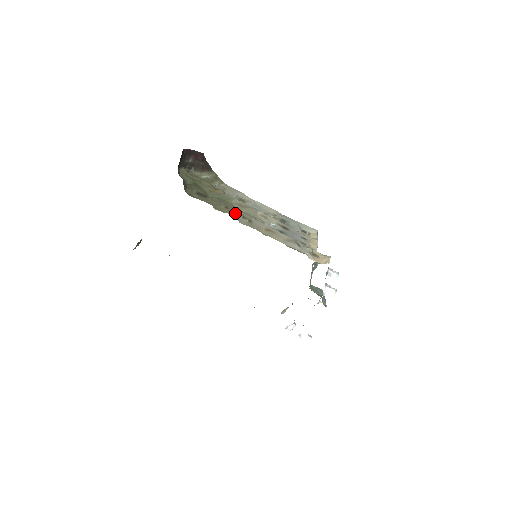
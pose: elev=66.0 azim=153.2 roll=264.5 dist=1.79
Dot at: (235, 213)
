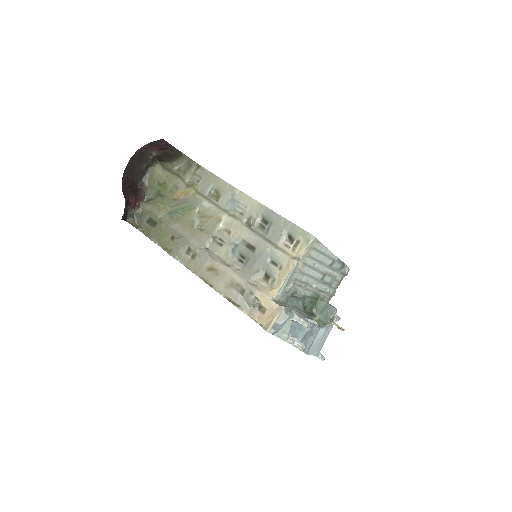
Dot at: (180, 245)
